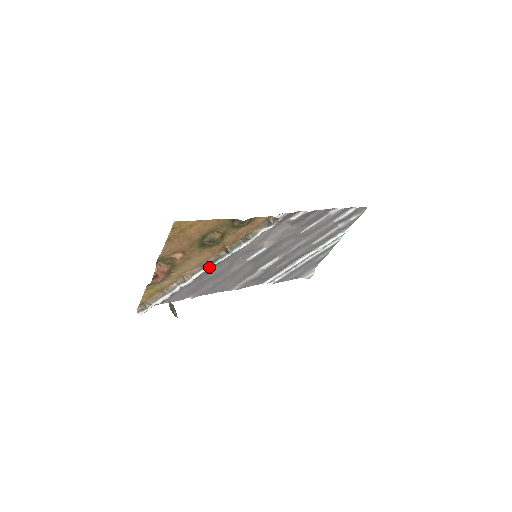
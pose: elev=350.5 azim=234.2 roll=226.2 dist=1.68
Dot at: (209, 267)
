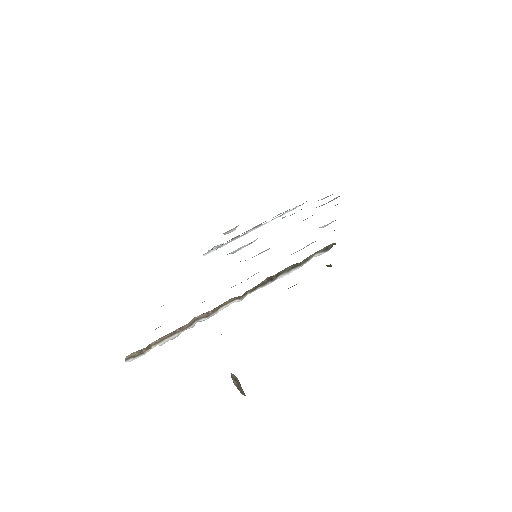
Dot at: (243, 297)
